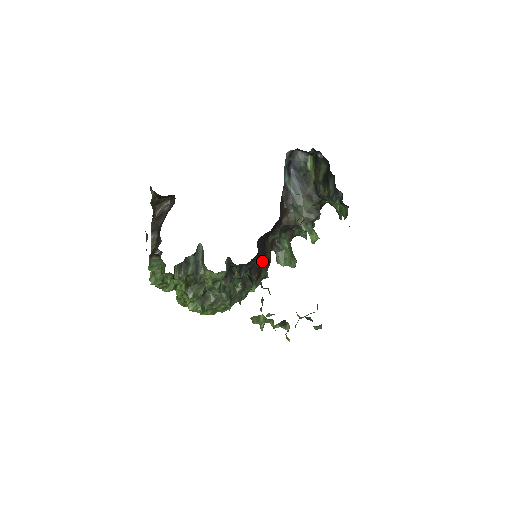
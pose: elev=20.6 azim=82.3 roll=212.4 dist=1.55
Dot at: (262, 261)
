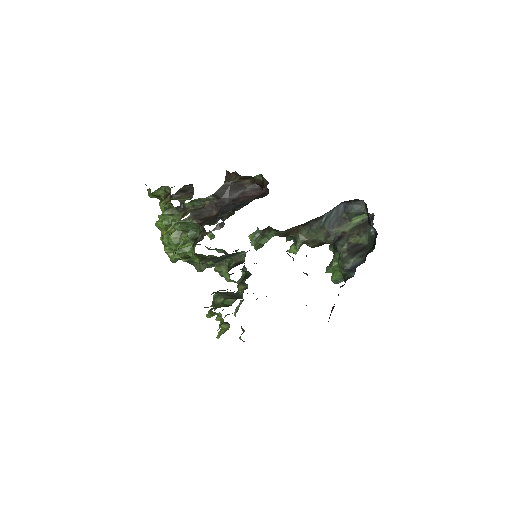
Dot at: occluded
